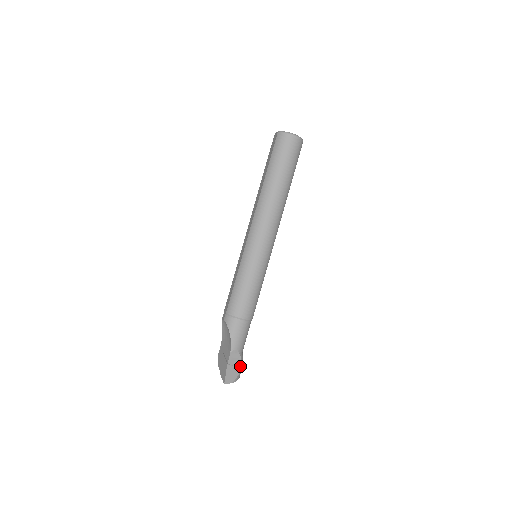
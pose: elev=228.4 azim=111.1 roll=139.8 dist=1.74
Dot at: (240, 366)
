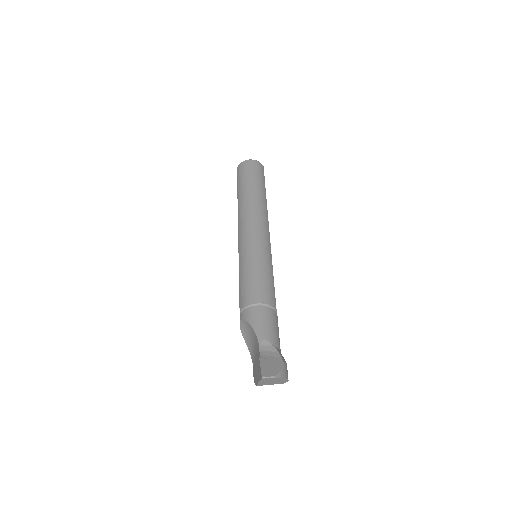
Dot at: (280, 360)
